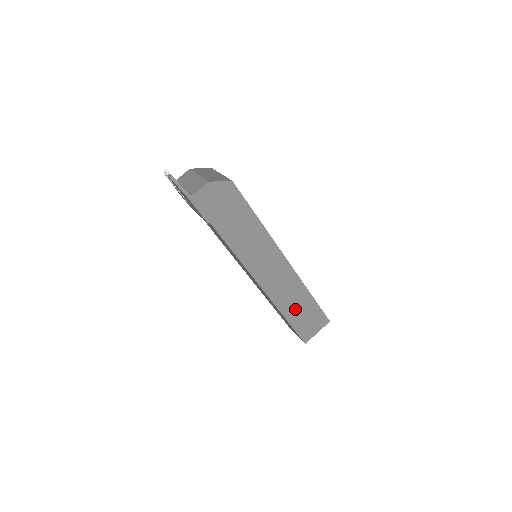
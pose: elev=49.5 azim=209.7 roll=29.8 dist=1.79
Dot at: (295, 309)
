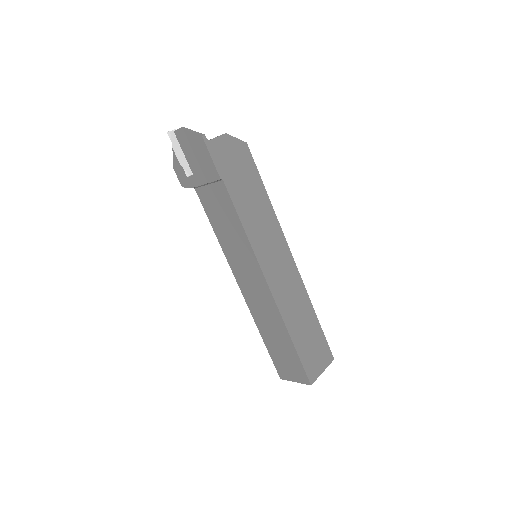
Dot at: (300, 329)
